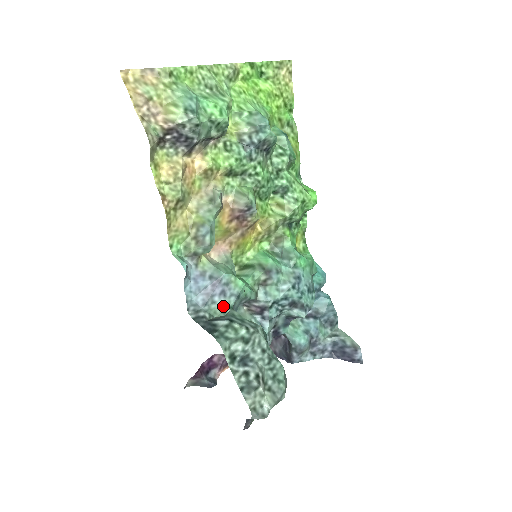
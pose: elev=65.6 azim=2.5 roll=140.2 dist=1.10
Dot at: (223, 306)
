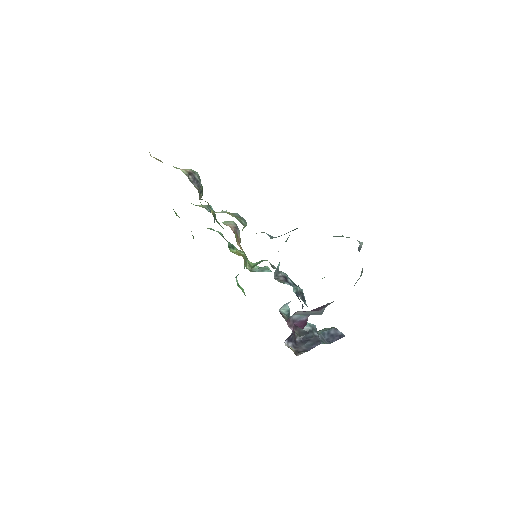
Dot at: occluded
